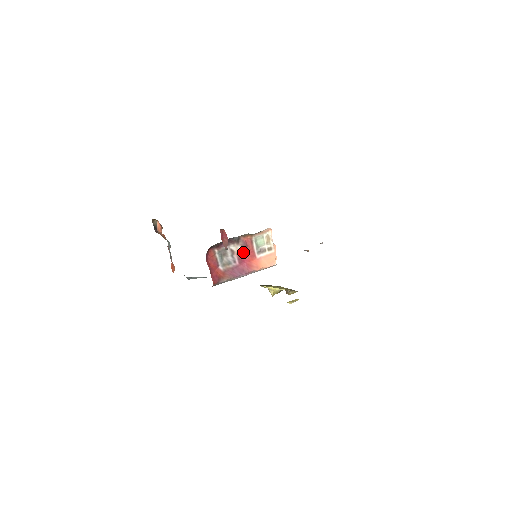
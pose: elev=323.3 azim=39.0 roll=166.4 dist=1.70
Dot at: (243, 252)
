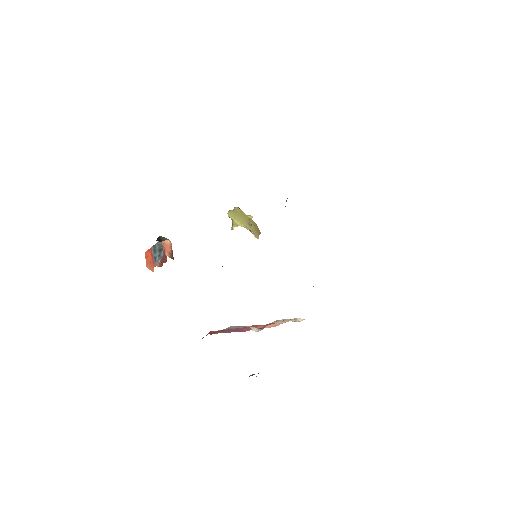
Dot at: (256, 325)
